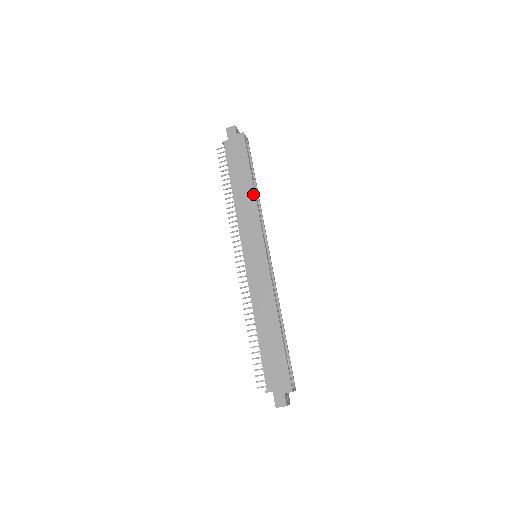
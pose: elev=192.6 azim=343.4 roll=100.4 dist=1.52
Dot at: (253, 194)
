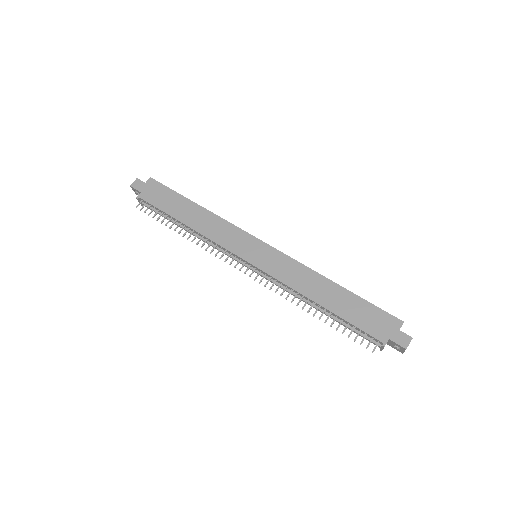
Dot at: (206, 211)
